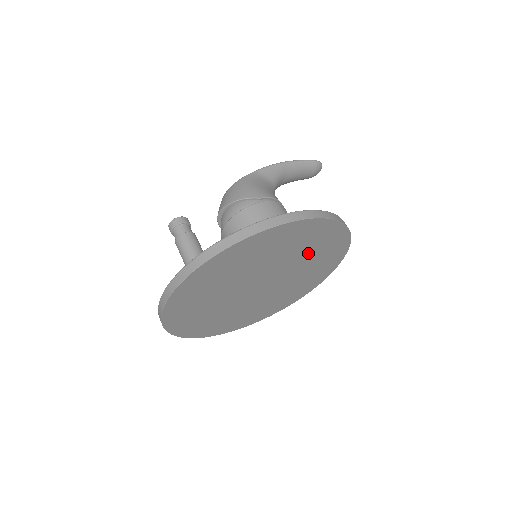
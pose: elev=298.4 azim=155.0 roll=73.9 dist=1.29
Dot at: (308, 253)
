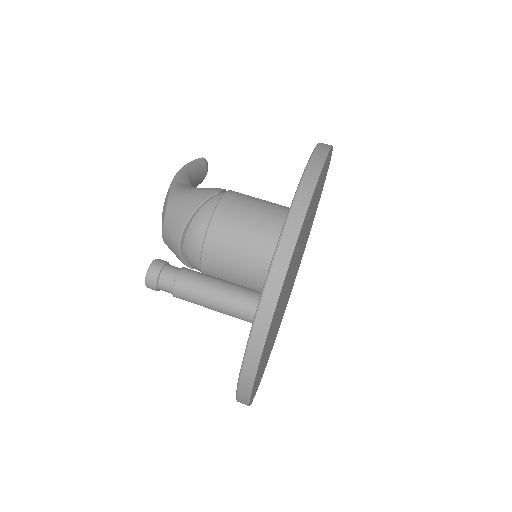
Dot at: (314, 210)
